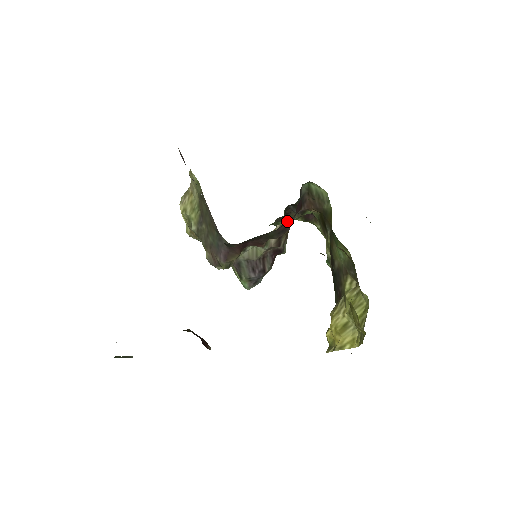
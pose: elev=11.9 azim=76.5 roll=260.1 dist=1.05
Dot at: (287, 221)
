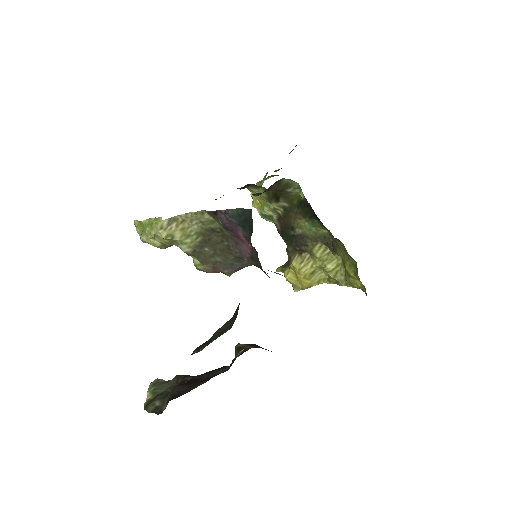
Dot at: occluded
